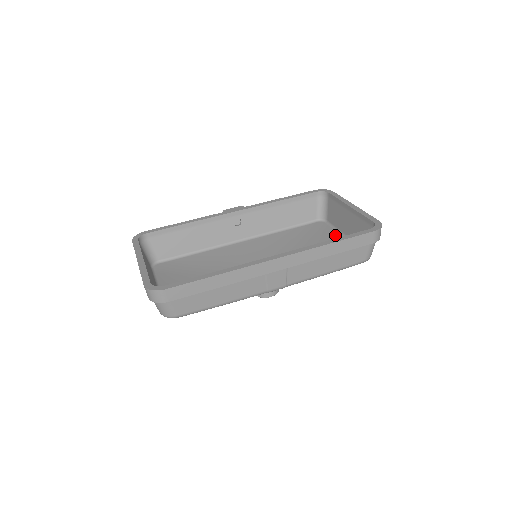
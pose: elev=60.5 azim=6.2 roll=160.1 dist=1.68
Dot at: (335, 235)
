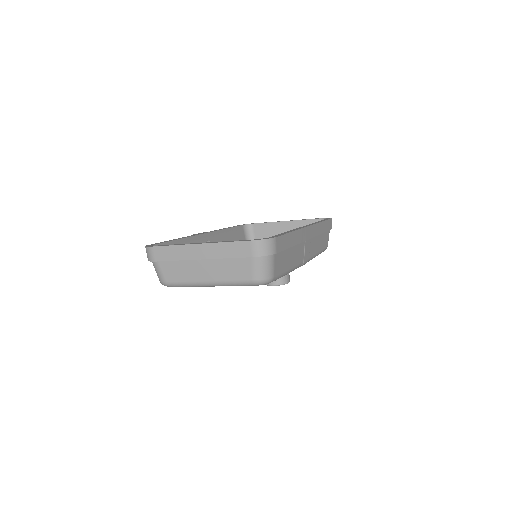
Dot at: occluded
